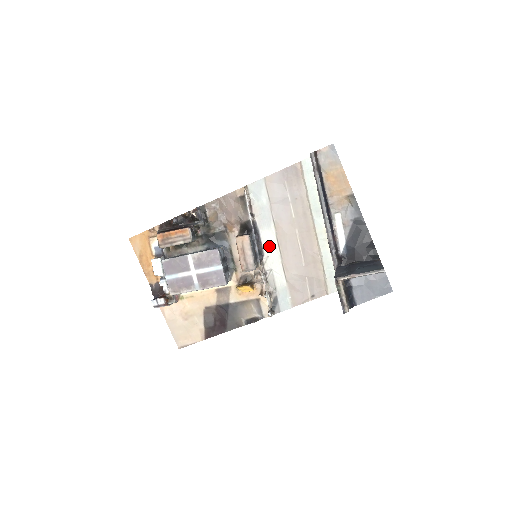
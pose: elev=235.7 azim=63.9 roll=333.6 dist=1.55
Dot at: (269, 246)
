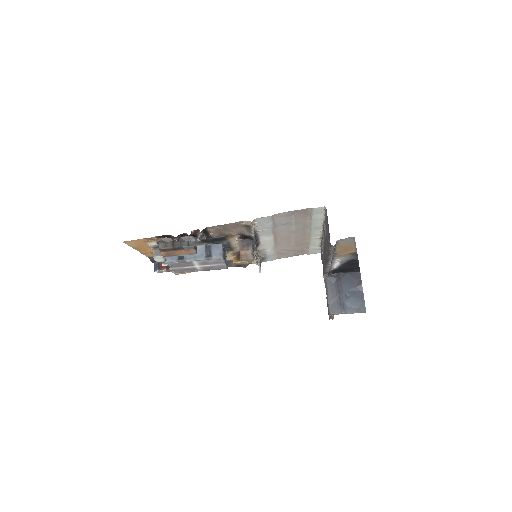
Dot at: (266, 242)
